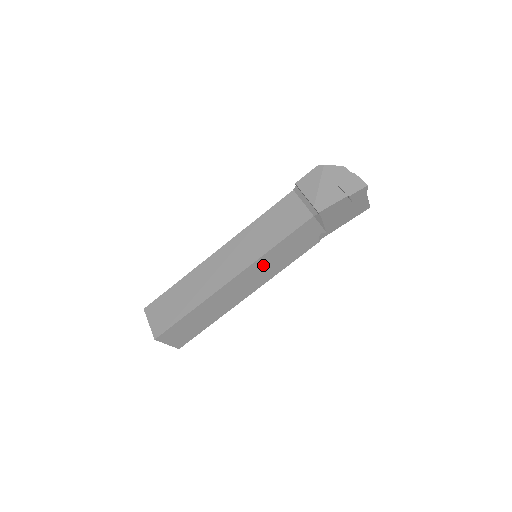
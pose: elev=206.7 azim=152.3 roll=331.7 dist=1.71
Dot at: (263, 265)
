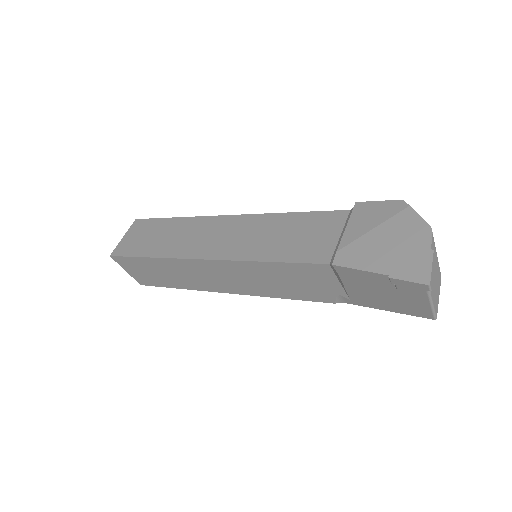
Dot at: (244, 272)
